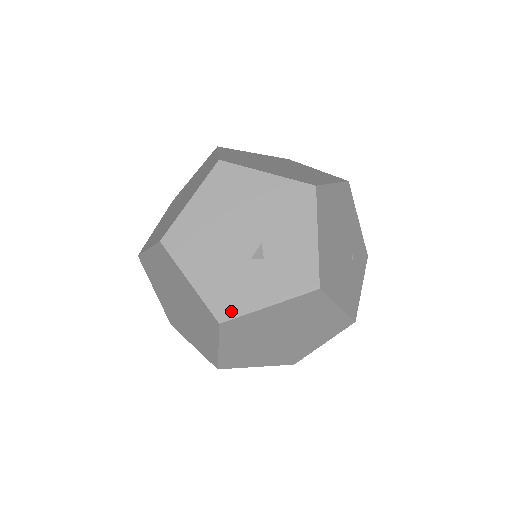
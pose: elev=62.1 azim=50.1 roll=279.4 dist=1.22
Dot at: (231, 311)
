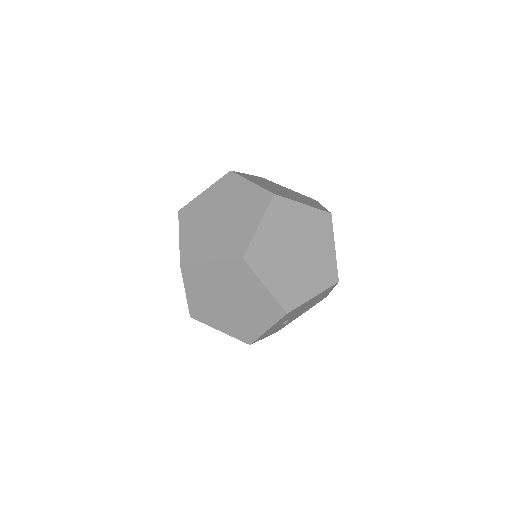
Dot at: occluded
